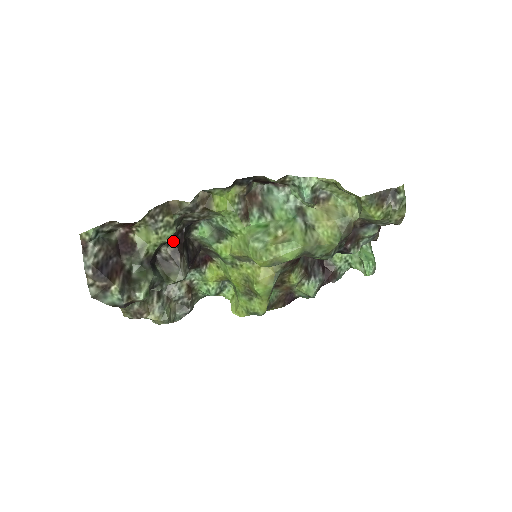
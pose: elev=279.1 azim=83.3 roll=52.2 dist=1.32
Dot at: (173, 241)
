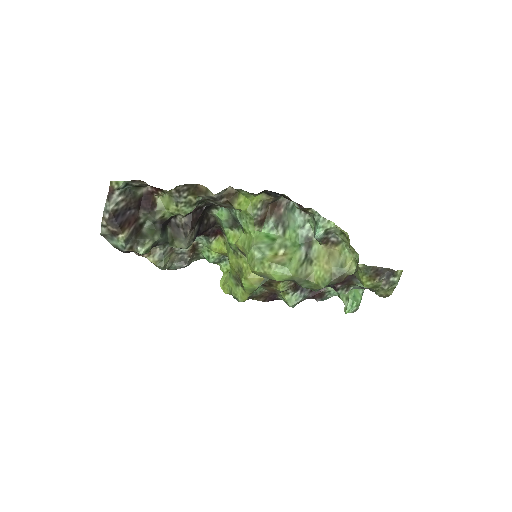
Dot at: (190, 214)
